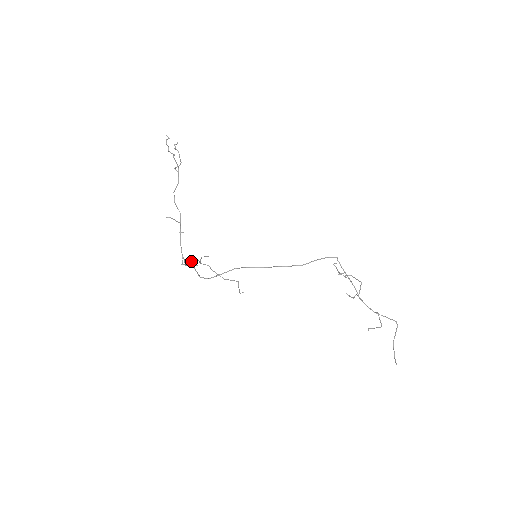
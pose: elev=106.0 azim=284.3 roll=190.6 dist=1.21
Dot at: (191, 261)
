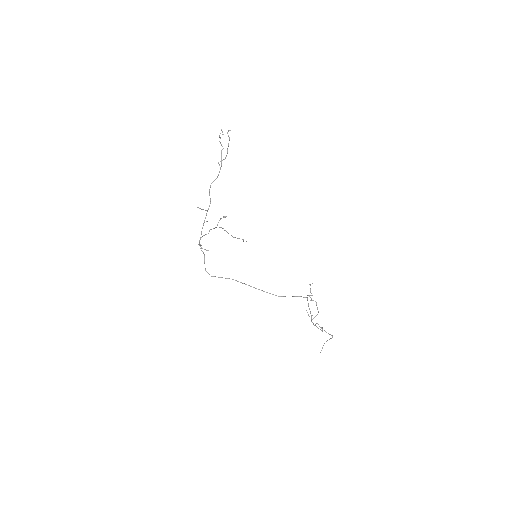
Dot at: occluded
